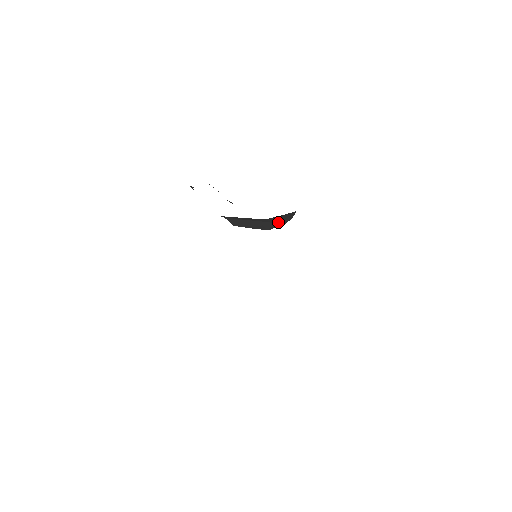
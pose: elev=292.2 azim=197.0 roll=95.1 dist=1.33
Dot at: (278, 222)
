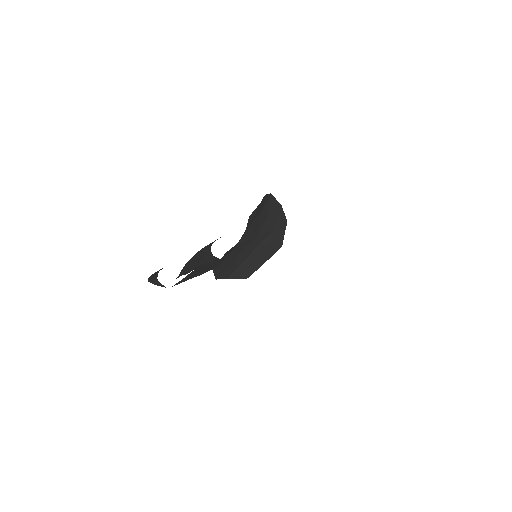
Dot at: (276, 226)
